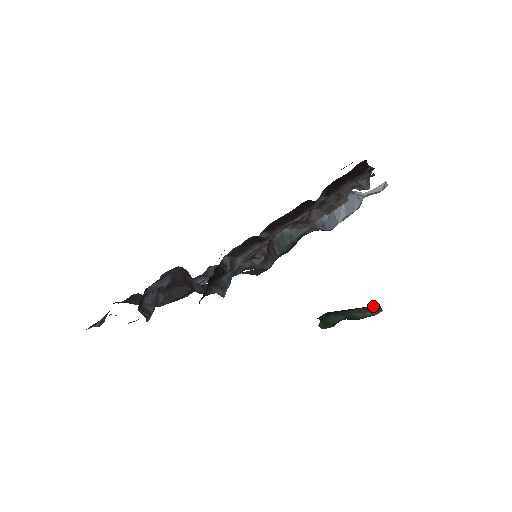
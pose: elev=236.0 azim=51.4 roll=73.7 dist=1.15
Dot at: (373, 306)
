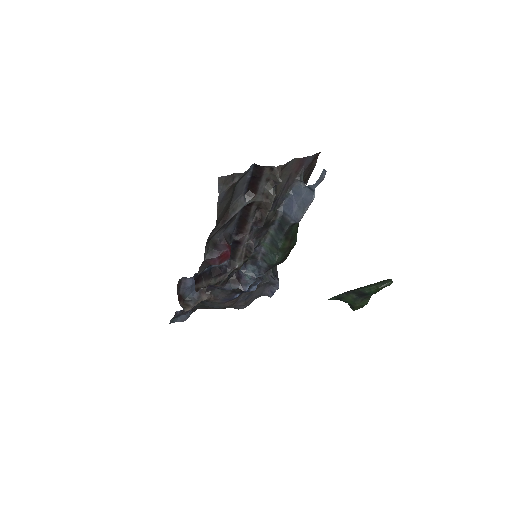
Dot at: (384, 280)
